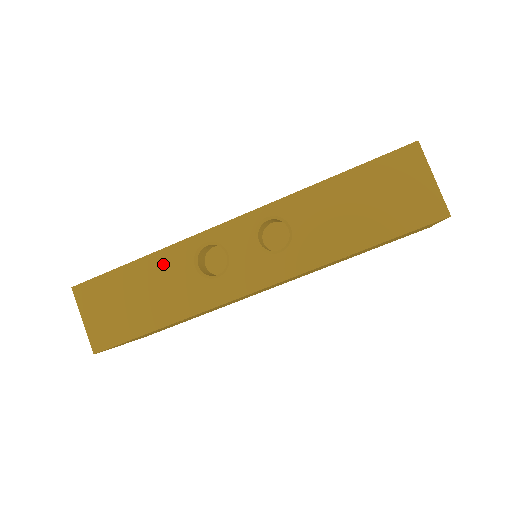
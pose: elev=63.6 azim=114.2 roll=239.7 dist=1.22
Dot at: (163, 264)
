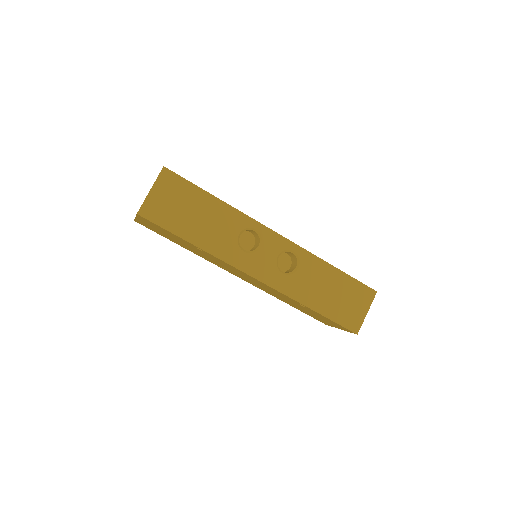
Dot at: (226, 214)
